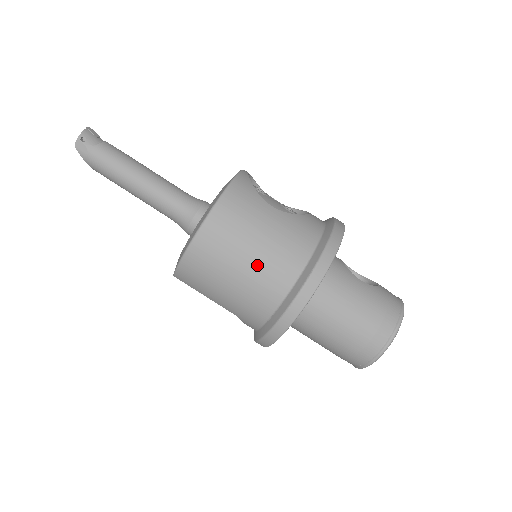
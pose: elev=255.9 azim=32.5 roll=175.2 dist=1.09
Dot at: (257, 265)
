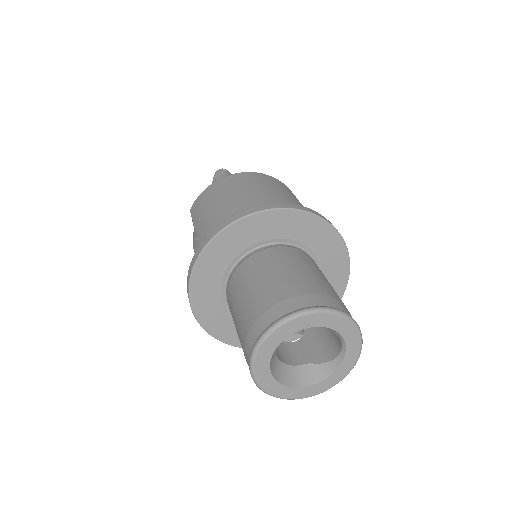
Dot at: (254, 194)
